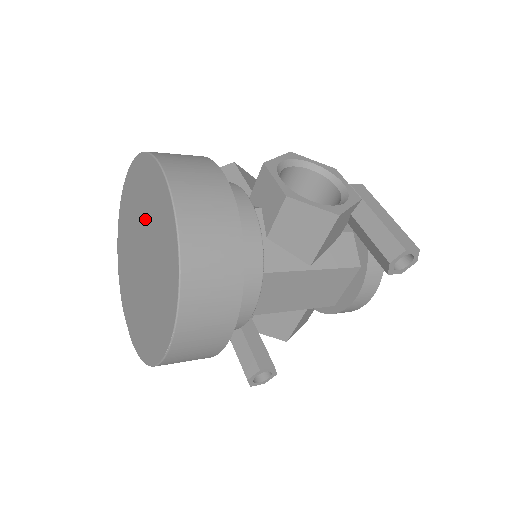
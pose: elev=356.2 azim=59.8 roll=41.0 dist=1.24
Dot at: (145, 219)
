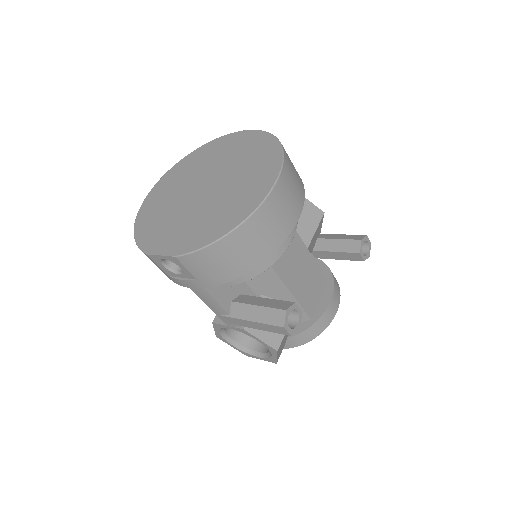
Dot at: (211, 166)
